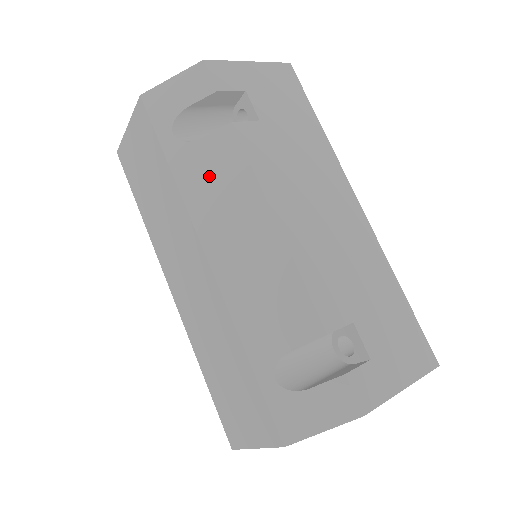
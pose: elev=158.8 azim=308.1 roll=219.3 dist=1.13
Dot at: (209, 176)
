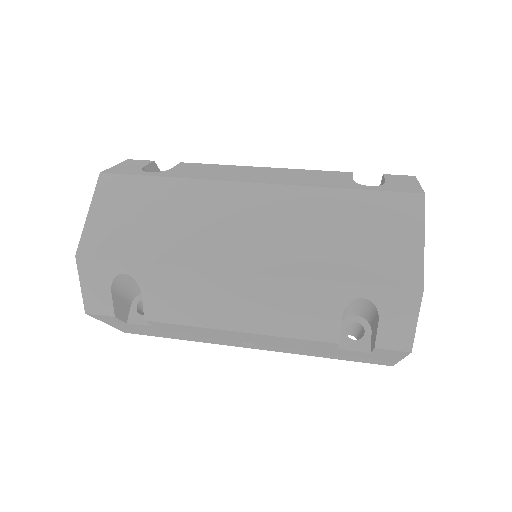
Dot at: (200, 172)
